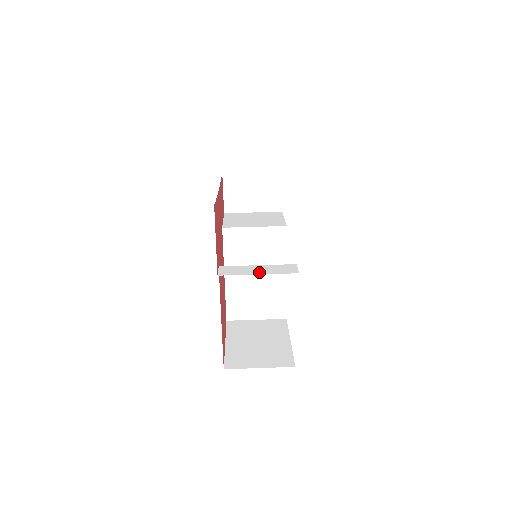
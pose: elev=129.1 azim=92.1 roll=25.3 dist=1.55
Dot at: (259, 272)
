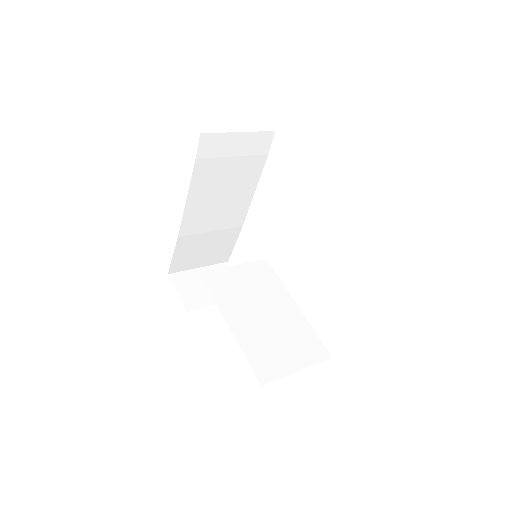
Dot at: occluded
